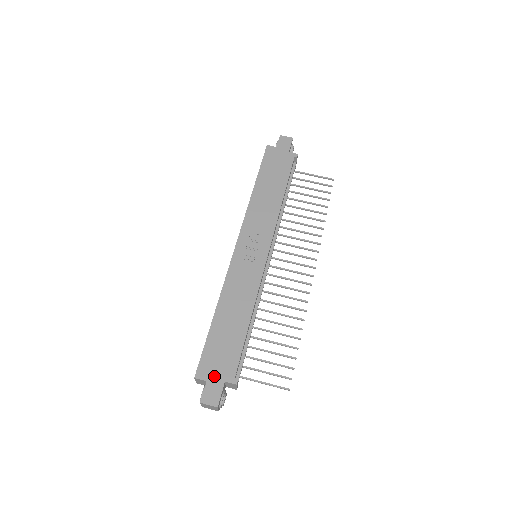
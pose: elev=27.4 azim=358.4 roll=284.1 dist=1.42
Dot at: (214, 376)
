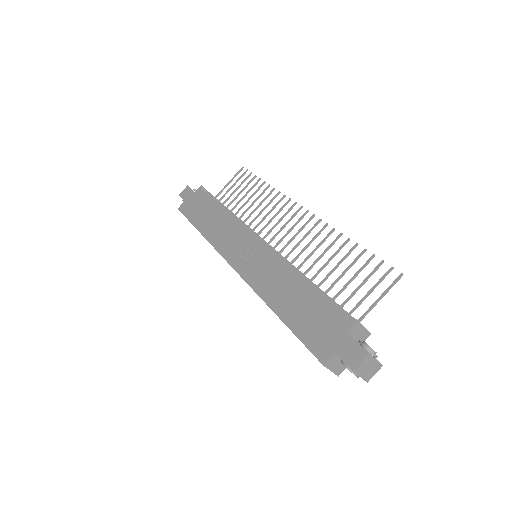
Dot at: (334, 342)
